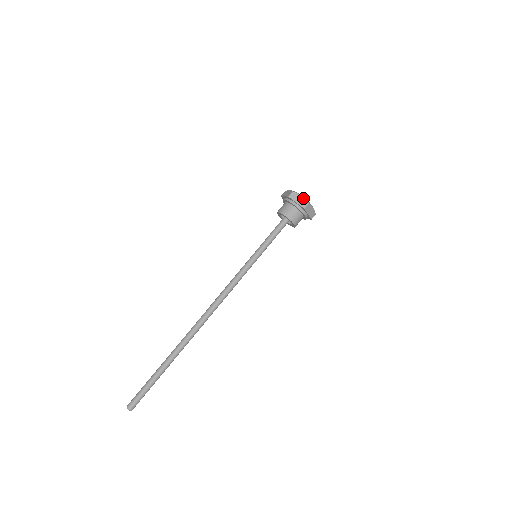
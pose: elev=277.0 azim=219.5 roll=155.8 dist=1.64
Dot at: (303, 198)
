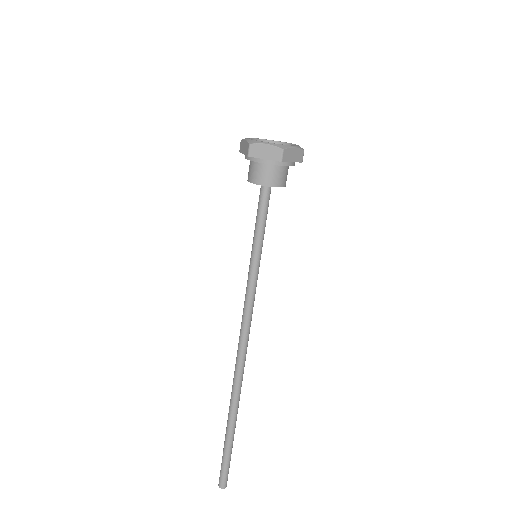
Dot at: (297, 149)
